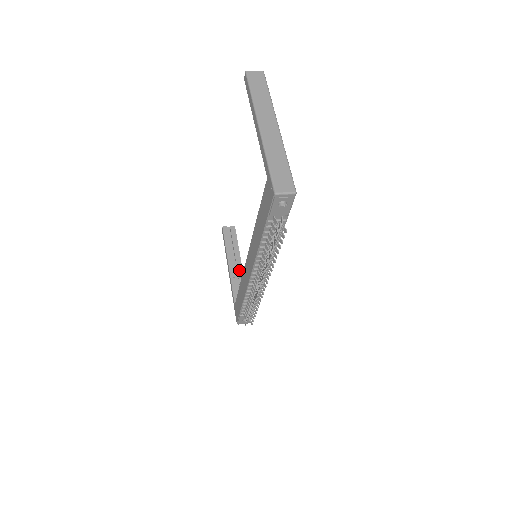
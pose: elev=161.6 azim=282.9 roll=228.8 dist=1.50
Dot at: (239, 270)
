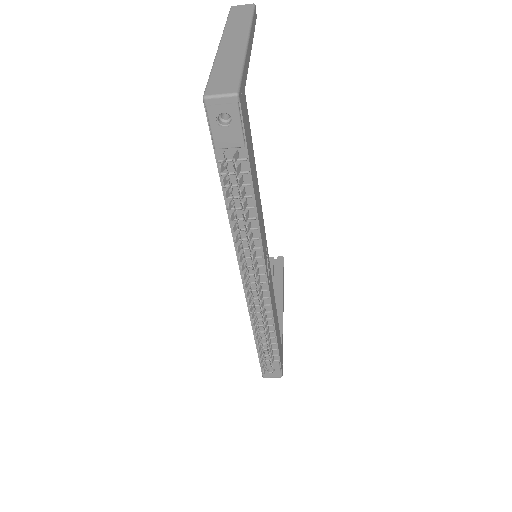
Dot at: (278, 307)
